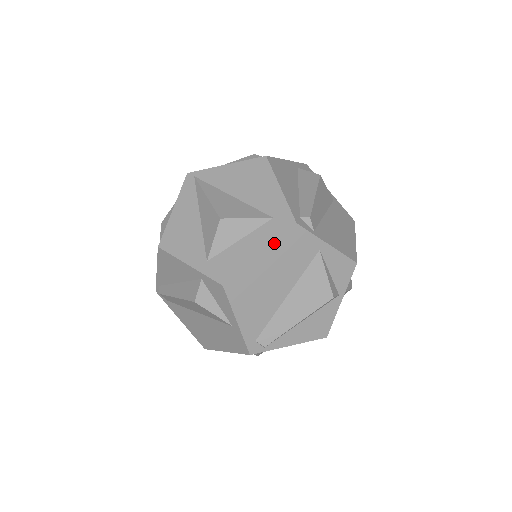
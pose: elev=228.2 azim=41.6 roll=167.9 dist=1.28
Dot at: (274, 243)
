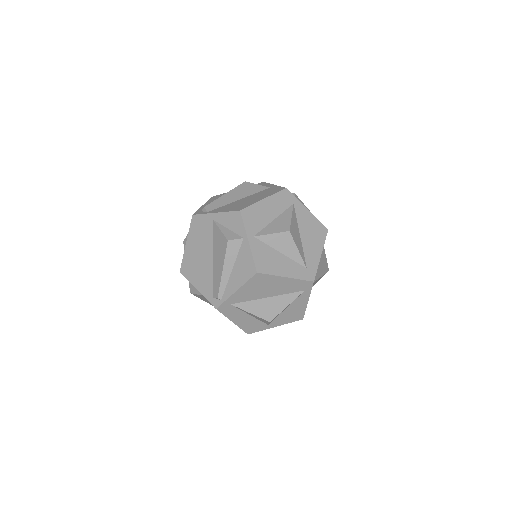
Dot at: (189, 233)
